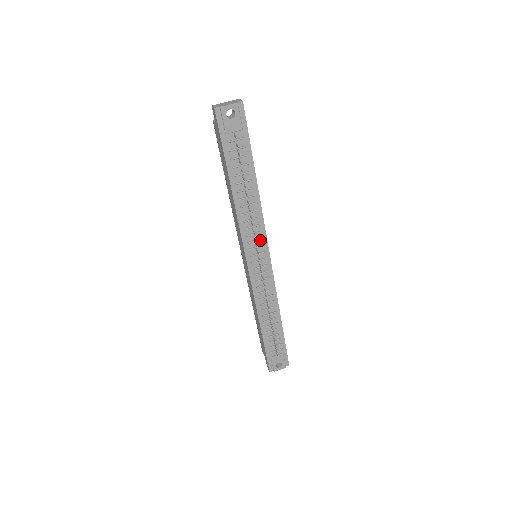
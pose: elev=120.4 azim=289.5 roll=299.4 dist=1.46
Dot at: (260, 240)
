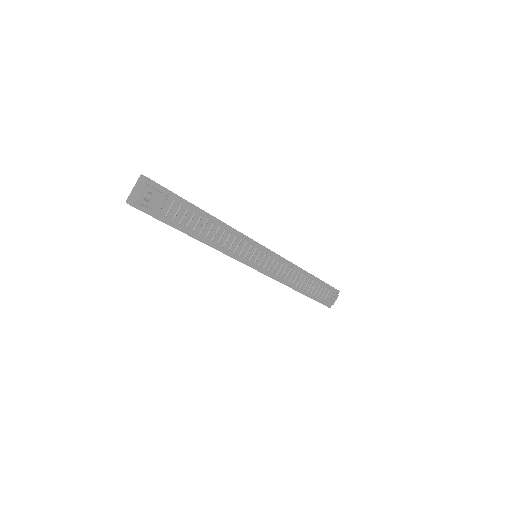
Dot at: (251, 247)
